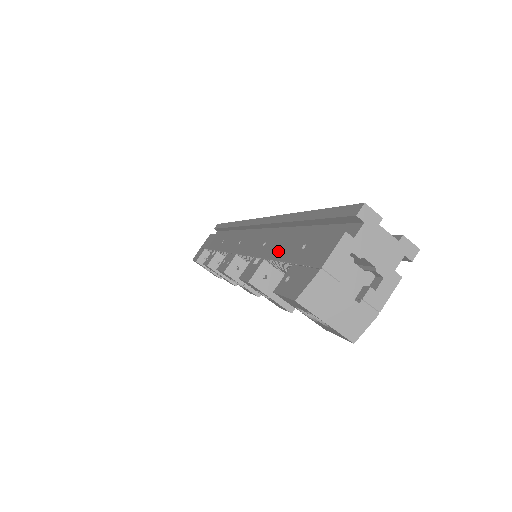
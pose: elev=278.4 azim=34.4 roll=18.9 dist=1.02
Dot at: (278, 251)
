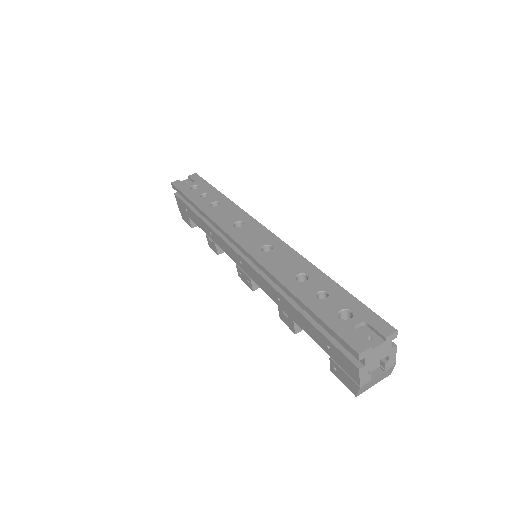
Dot at: (303, 327)
